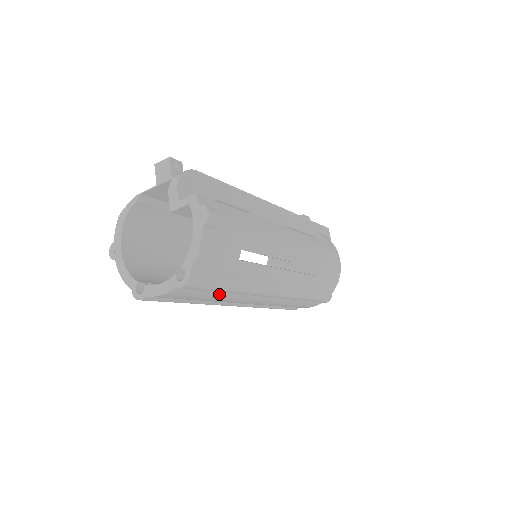
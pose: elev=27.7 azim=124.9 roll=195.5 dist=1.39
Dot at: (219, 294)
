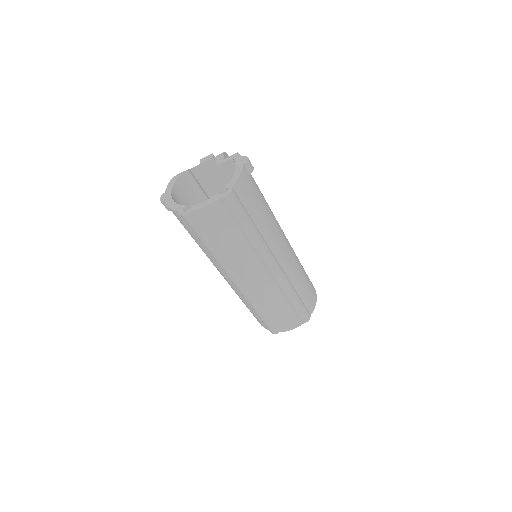
Dot at: (239, 236)
